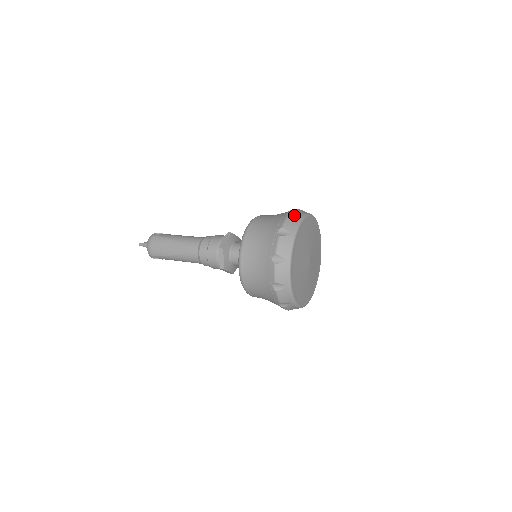
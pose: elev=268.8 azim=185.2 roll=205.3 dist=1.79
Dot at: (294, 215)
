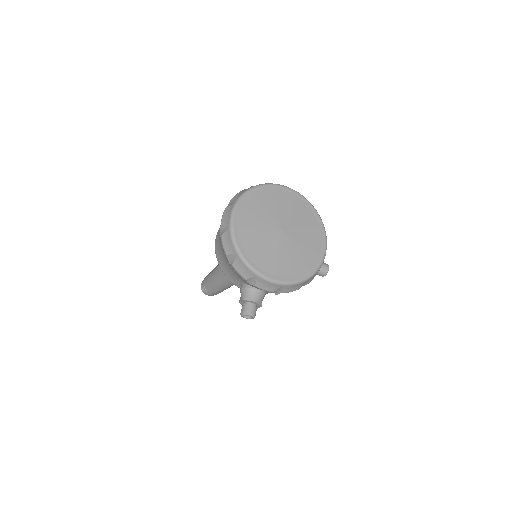
Dot at: occluded
